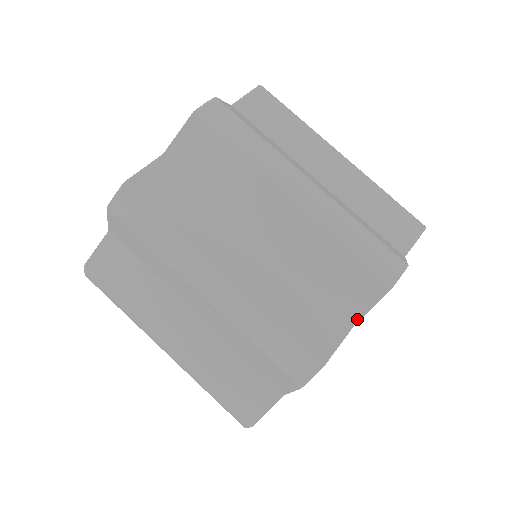
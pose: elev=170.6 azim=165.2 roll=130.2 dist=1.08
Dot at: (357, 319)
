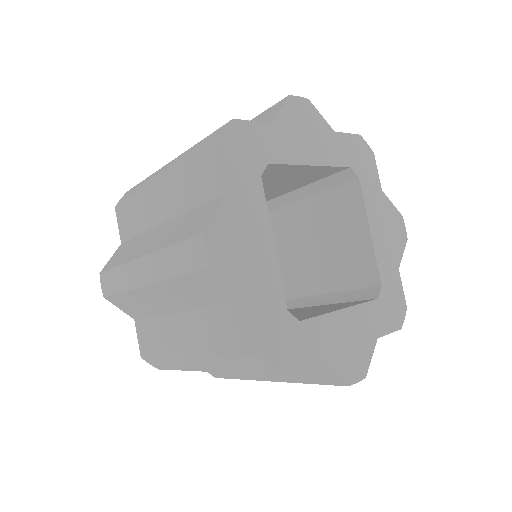
Dot at: (226, 186)
